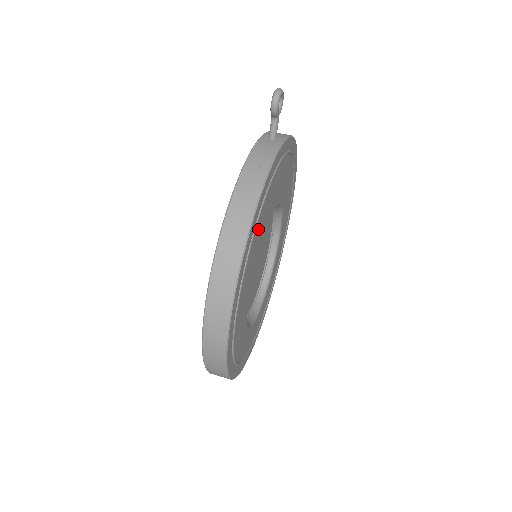
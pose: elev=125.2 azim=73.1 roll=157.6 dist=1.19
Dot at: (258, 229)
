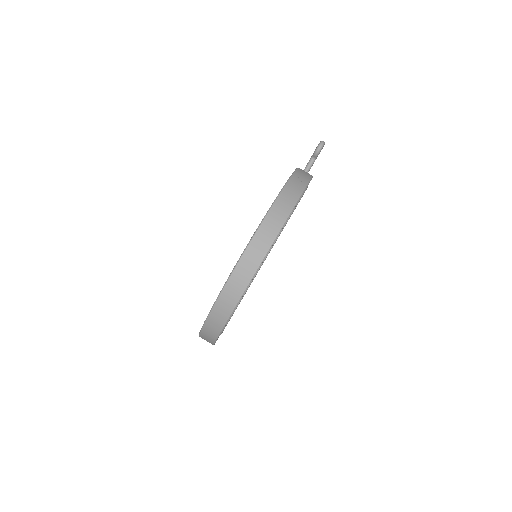
Dot at: occluded
